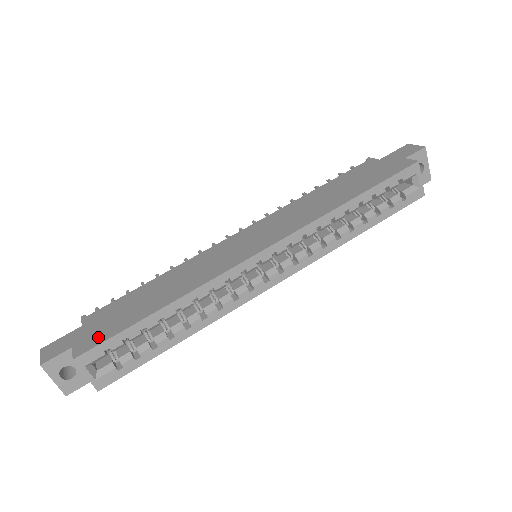
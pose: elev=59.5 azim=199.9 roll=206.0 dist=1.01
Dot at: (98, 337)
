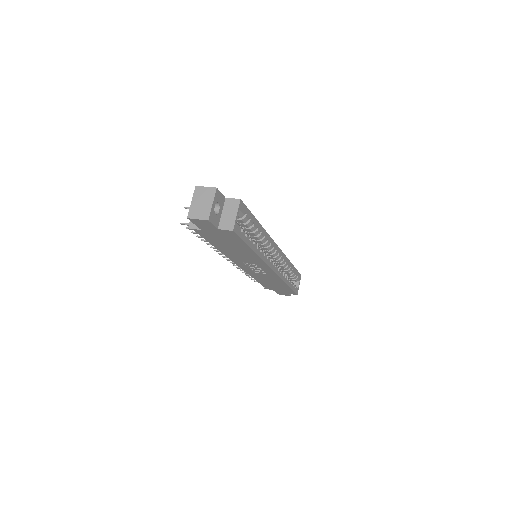
Dot at: occluded
